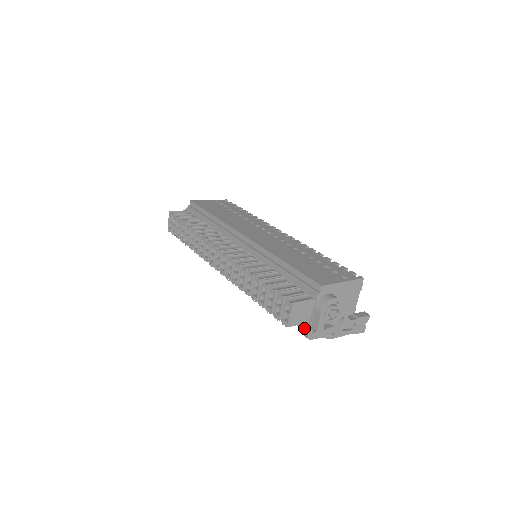
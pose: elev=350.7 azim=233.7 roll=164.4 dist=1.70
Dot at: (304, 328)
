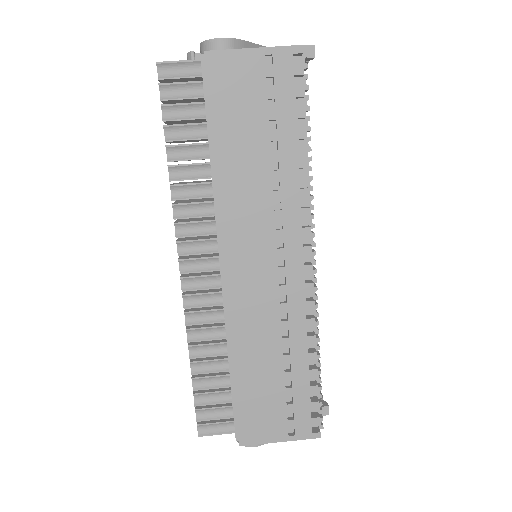
Dot at: occluded
